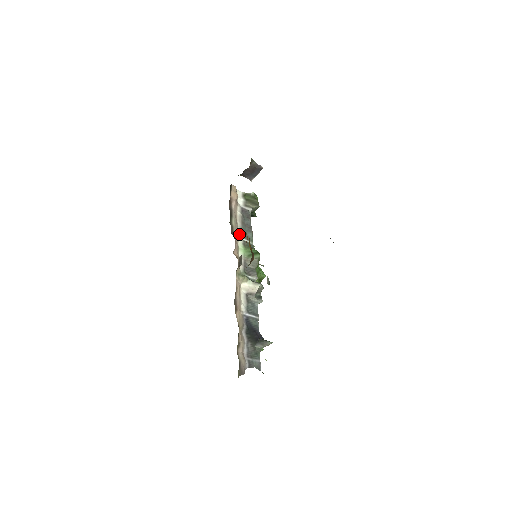
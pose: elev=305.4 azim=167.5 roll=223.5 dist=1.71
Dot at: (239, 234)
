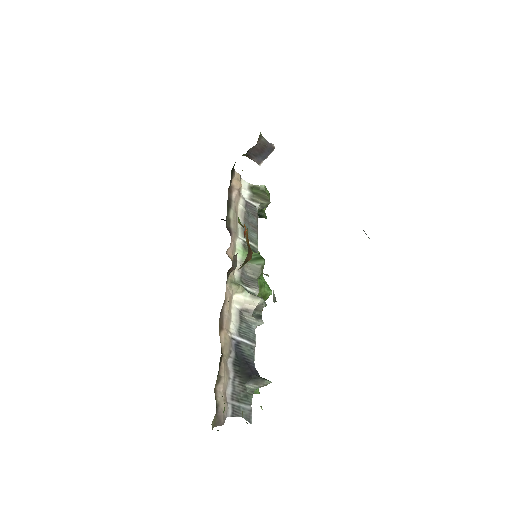
Dot at: (238, 232)
